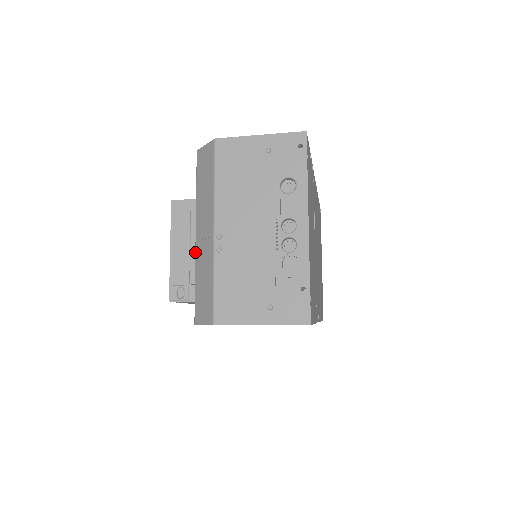
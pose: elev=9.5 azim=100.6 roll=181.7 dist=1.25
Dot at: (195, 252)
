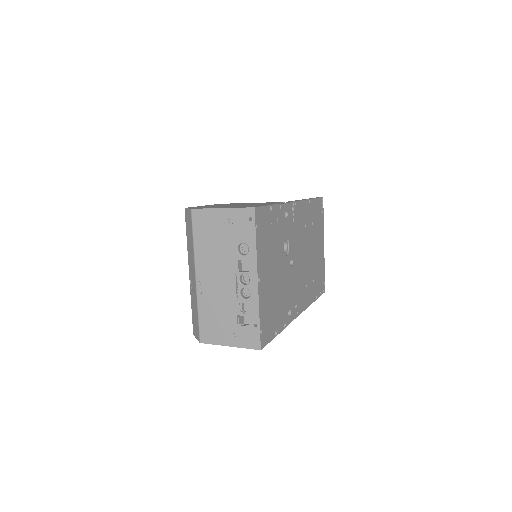
Dot at: occluded
